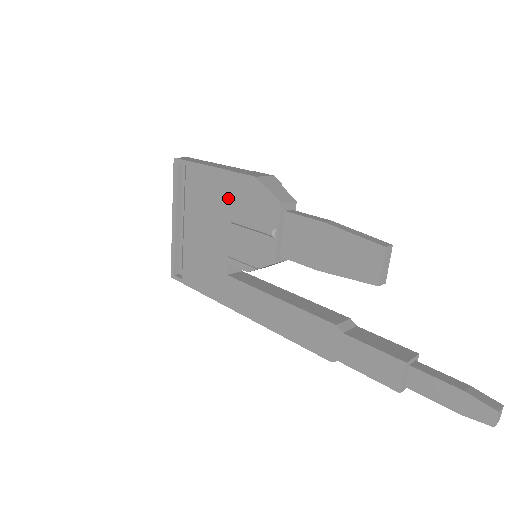
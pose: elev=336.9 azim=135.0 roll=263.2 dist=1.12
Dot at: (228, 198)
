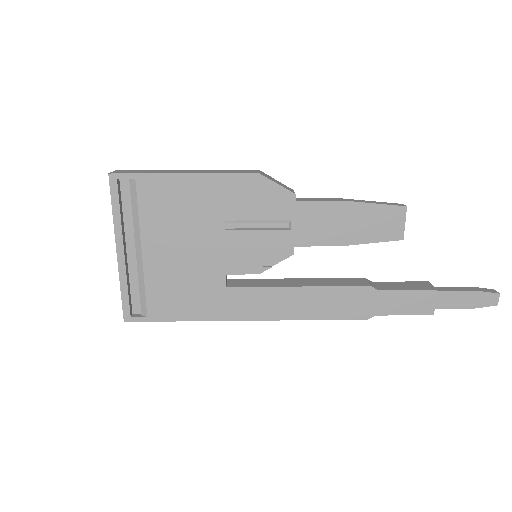
Dot at: (217, 204)
